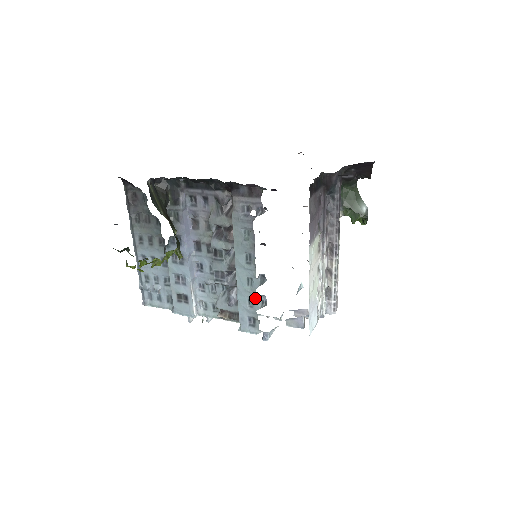
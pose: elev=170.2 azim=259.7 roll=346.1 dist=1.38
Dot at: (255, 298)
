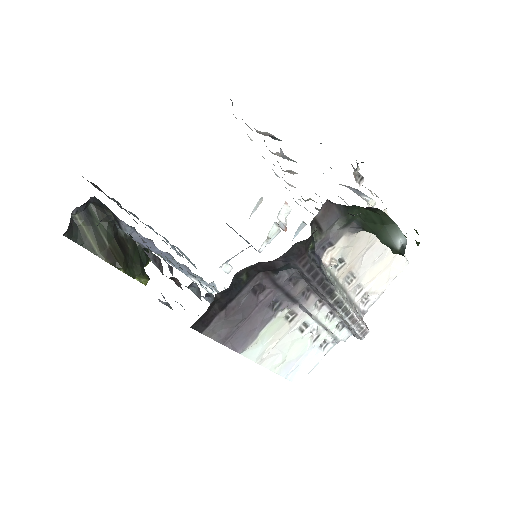
Dot at: occluded
